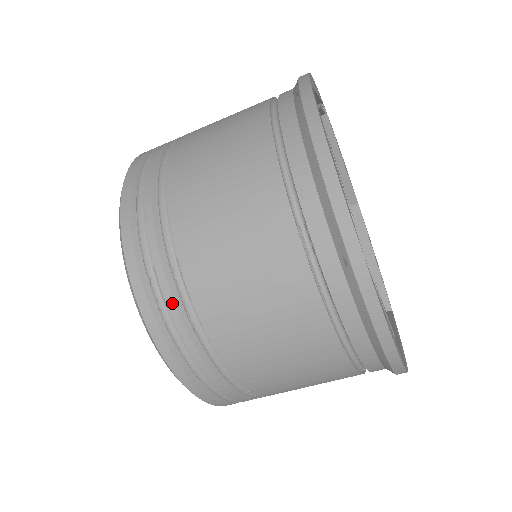
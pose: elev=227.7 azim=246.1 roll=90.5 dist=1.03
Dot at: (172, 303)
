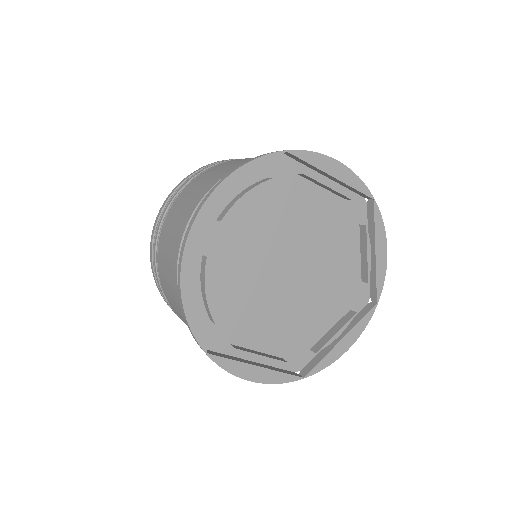
Dot at: occluded
